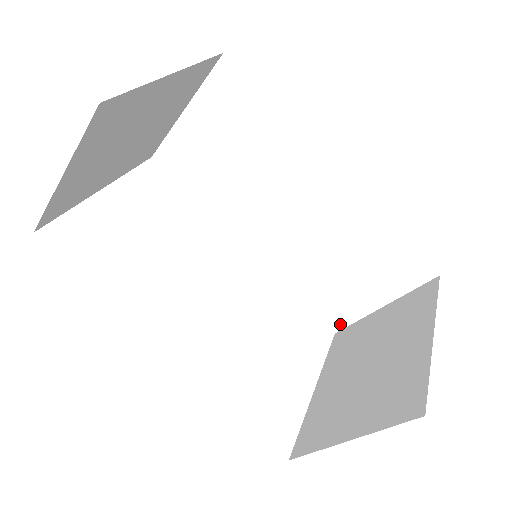
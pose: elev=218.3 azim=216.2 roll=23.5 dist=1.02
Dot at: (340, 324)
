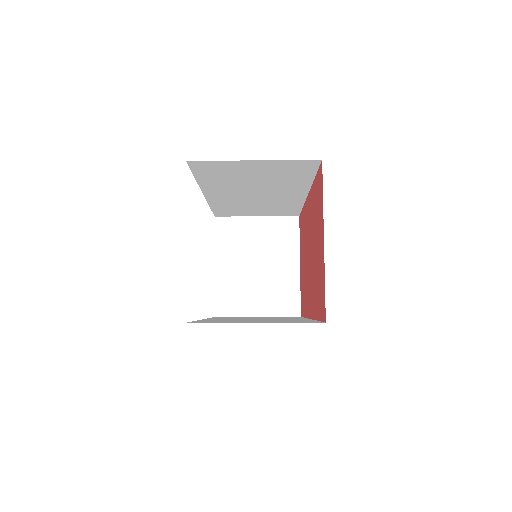
Dot at: (223, 216)
